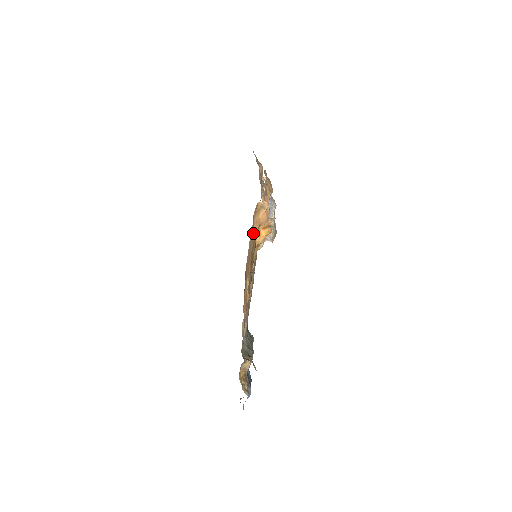
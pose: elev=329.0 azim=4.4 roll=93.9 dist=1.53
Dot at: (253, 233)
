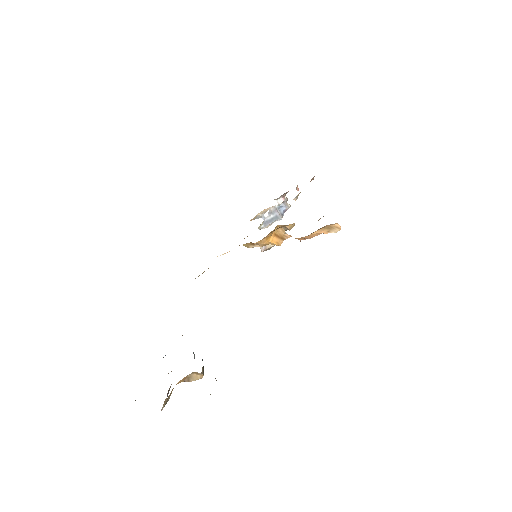
Dot at: occluded
